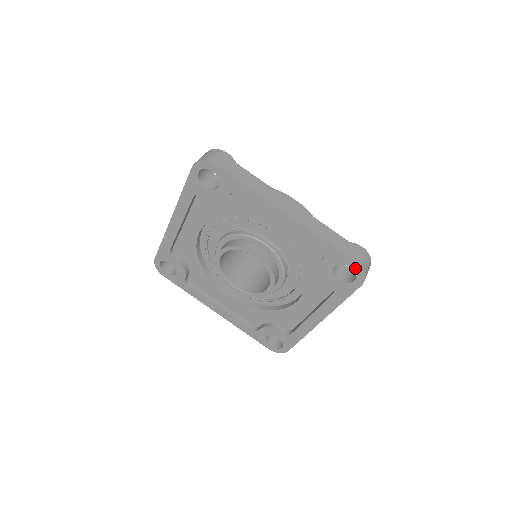
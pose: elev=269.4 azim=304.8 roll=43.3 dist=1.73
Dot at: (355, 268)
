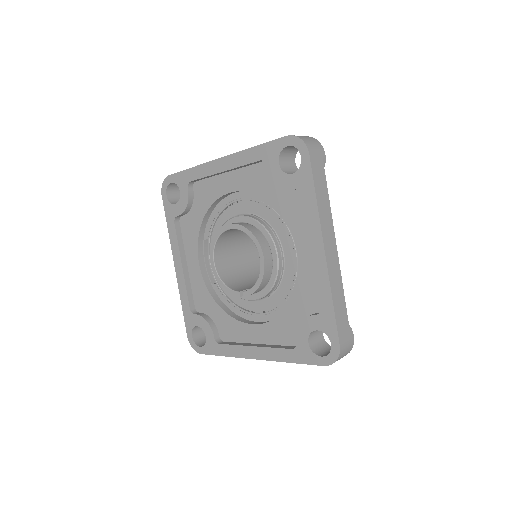
Dot at: (334, 348)
